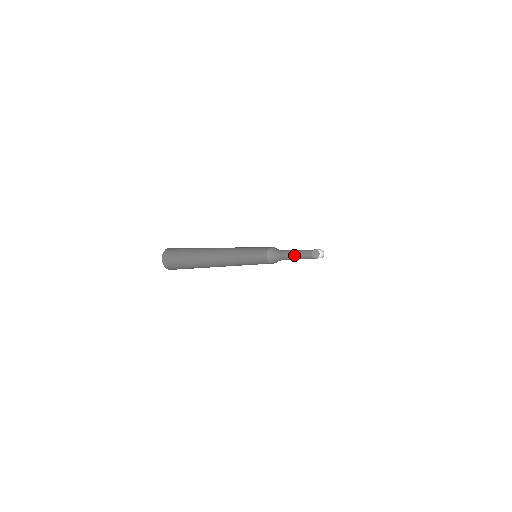
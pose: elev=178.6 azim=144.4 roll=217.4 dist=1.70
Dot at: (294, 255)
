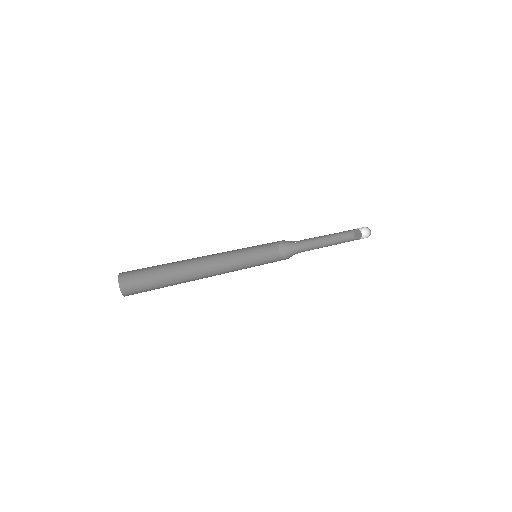
Dot at: (323, 240)
